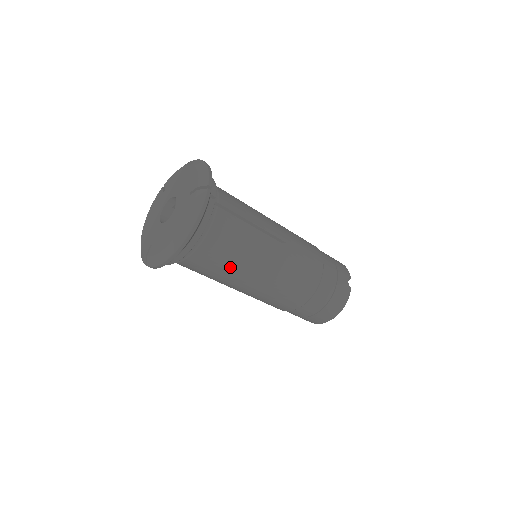
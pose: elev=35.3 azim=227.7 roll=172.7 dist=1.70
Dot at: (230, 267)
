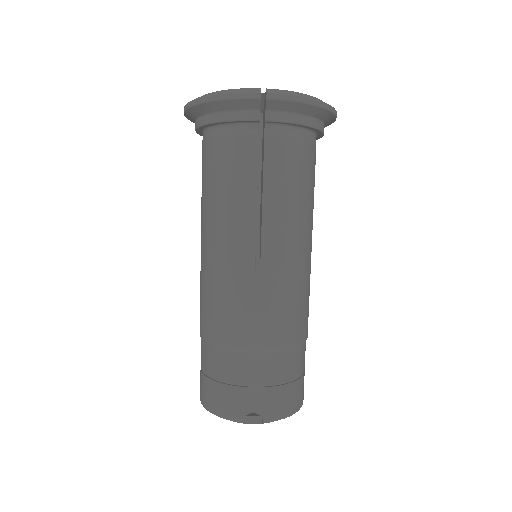
Dot at: (307, 198)
